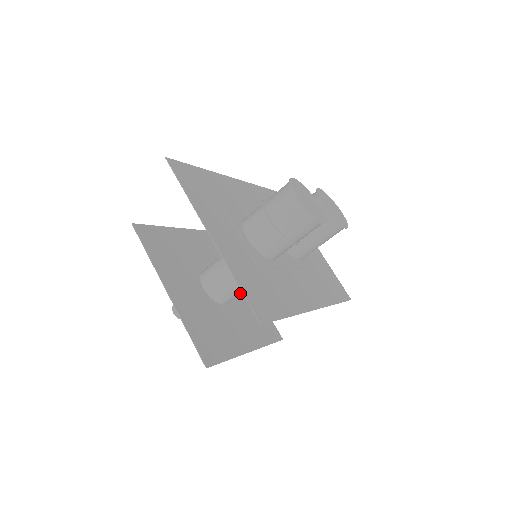
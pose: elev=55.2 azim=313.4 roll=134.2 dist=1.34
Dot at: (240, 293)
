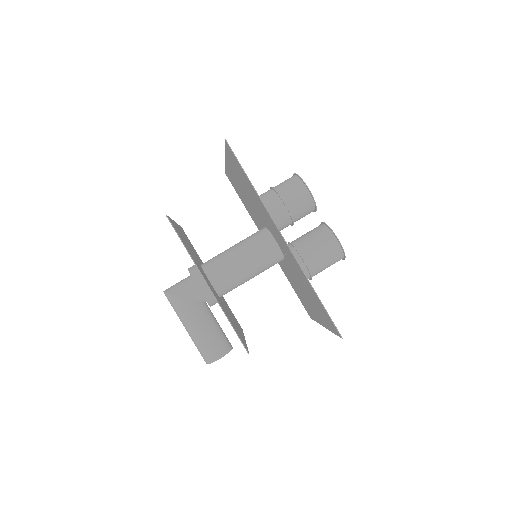
Dot at: occluded
